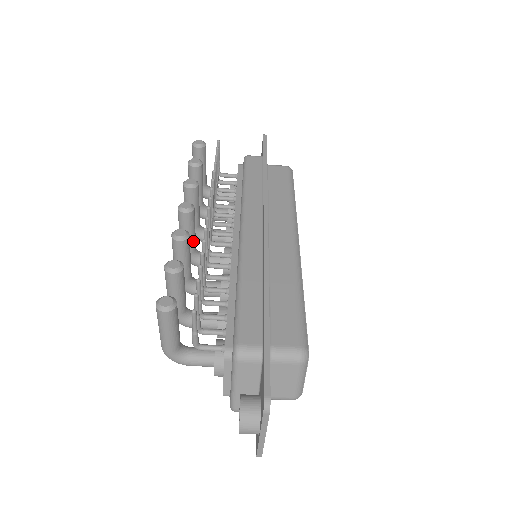
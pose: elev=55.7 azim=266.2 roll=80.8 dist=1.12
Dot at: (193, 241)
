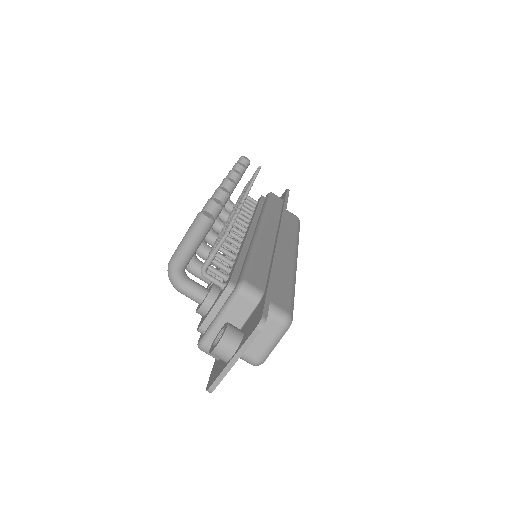
Dot at: occluded
